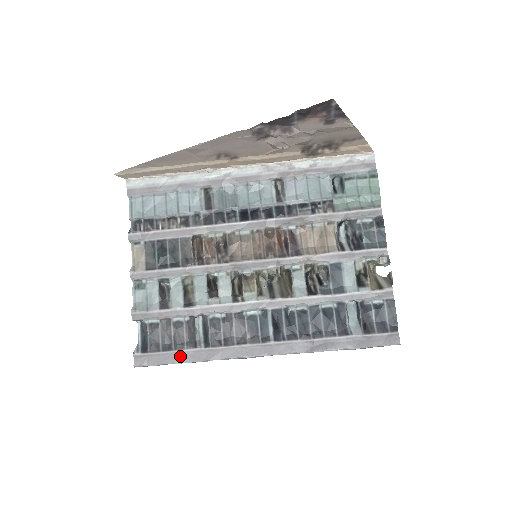
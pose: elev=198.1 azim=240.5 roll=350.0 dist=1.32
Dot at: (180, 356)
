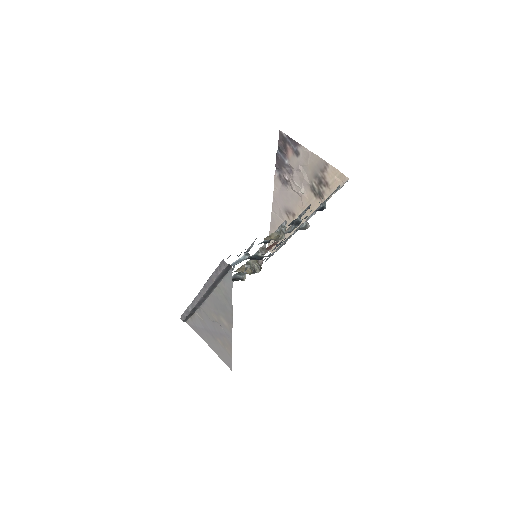
Dot at: occluded
